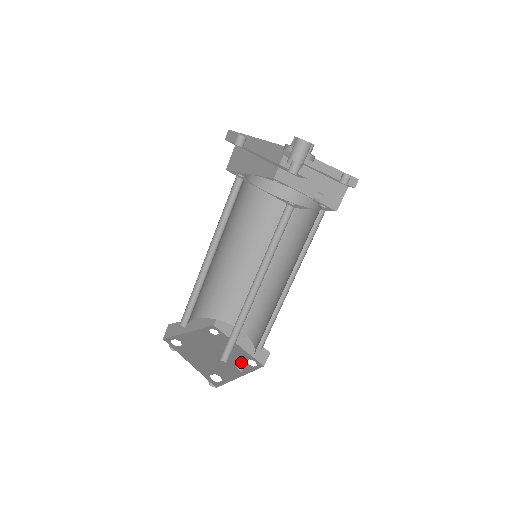
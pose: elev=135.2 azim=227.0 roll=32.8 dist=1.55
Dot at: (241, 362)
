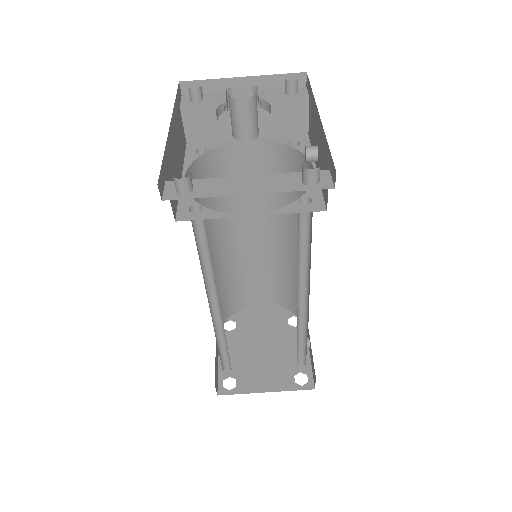
Dot at: occluded
